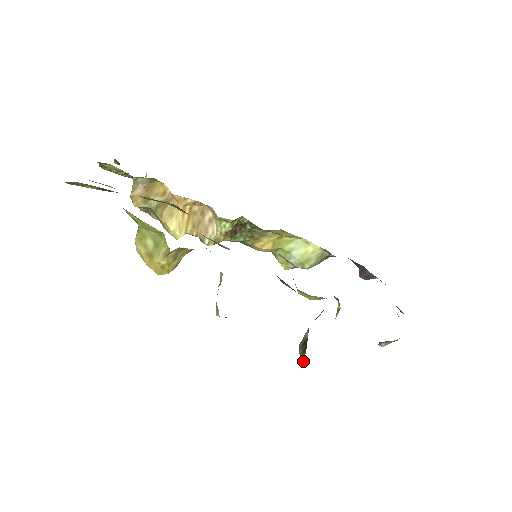
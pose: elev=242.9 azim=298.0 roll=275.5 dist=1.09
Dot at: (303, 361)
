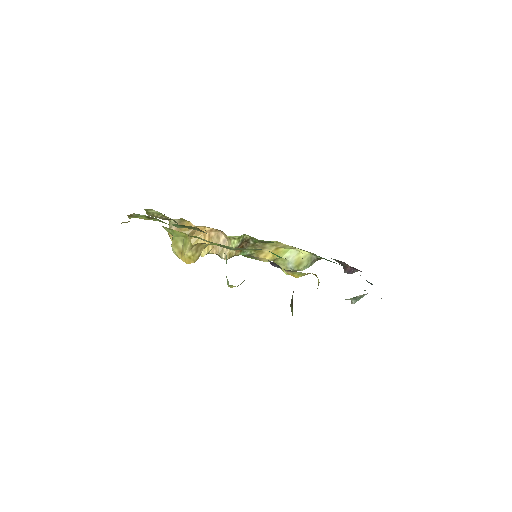
Dot at: (292, 312)
